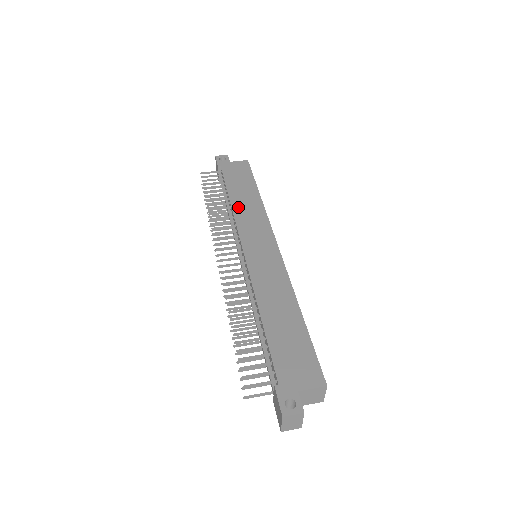
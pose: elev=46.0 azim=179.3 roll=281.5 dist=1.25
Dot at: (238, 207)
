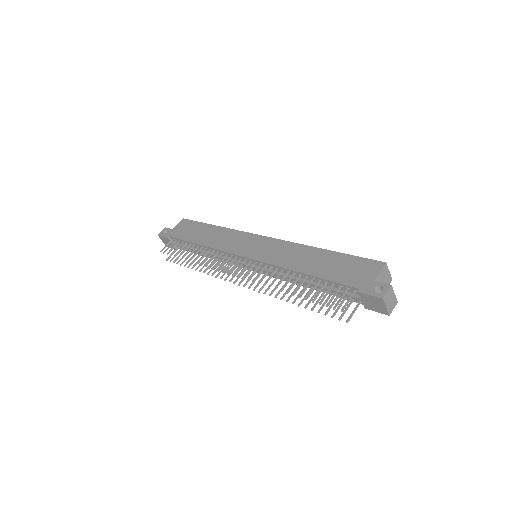
Dot at: (211, 243)
